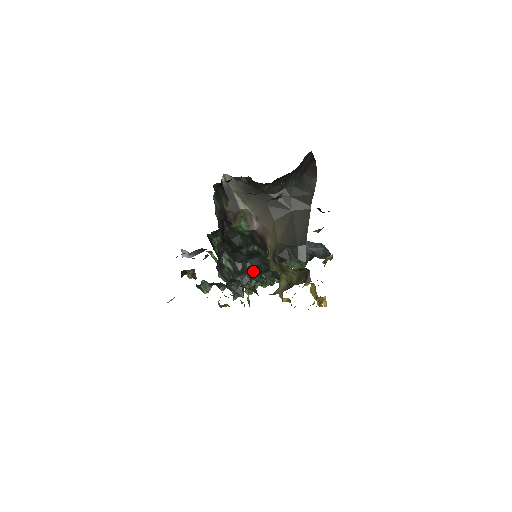
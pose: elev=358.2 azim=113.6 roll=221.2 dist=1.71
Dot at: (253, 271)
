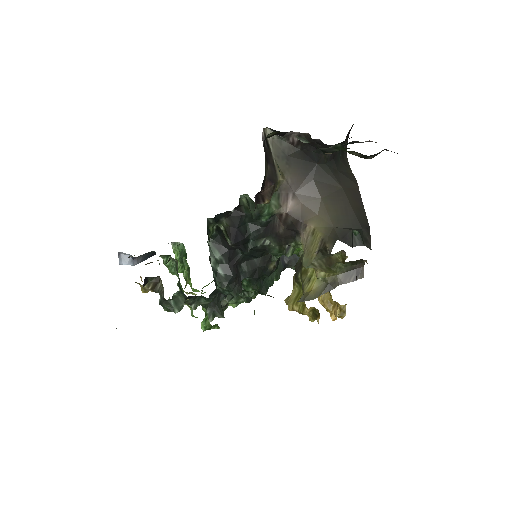
Dot at: occluded
